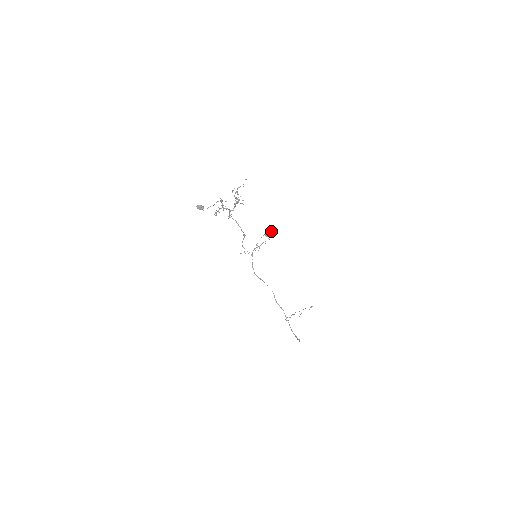
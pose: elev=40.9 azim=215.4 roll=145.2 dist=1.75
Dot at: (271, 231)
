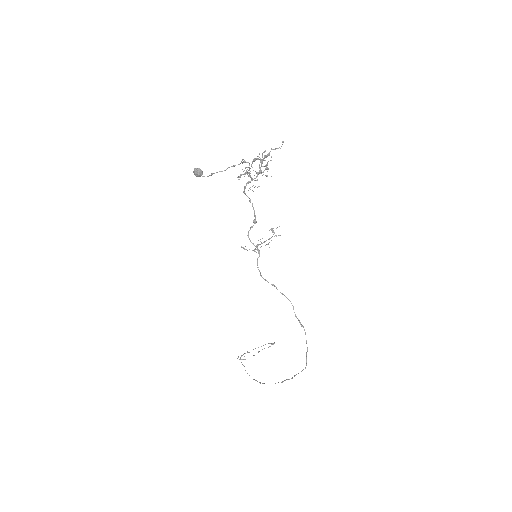
Dot at: (279, 226)
